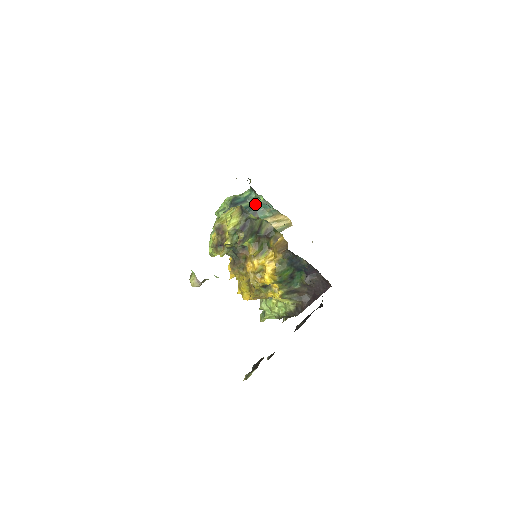
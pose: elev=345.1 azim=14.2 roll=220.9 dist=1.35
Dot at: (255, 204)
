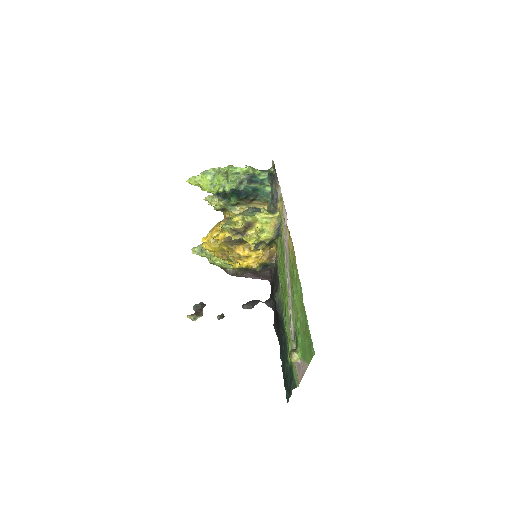
Dot at: (262, 189)
